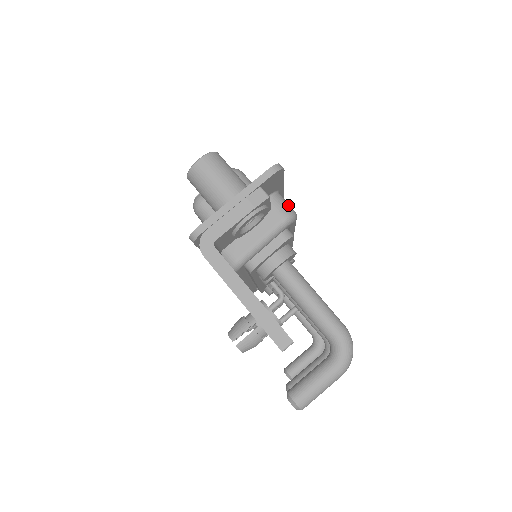
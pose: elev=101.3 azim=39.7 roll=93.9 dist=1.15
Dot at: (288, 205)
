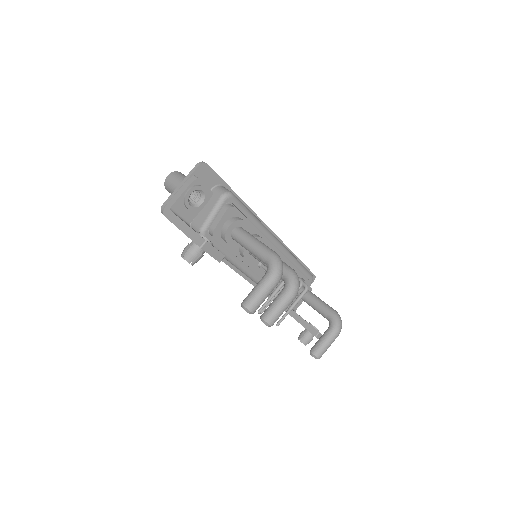
Dot at: (226, 189)
